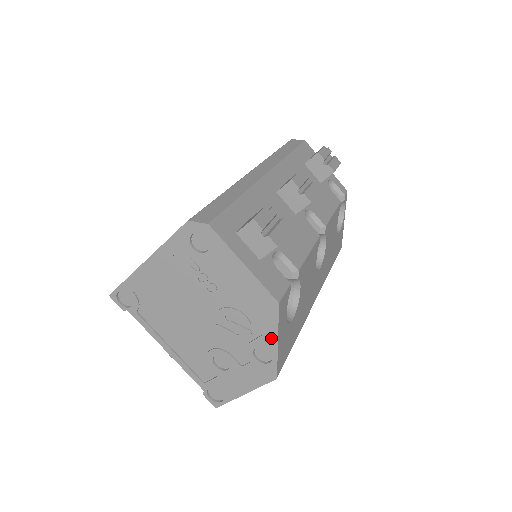
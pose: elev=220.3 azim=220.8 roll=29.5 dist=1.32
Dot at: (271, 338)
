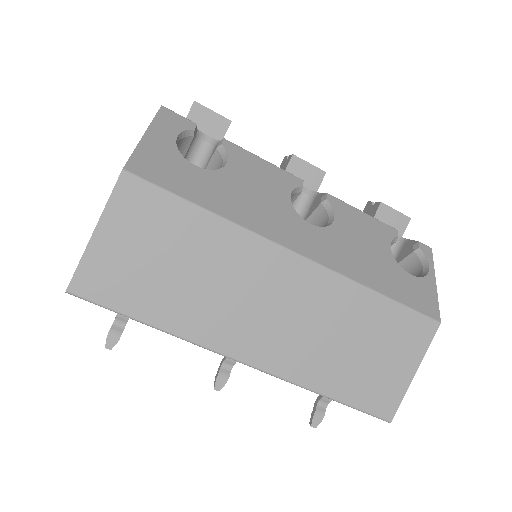
Dot at: occluded
